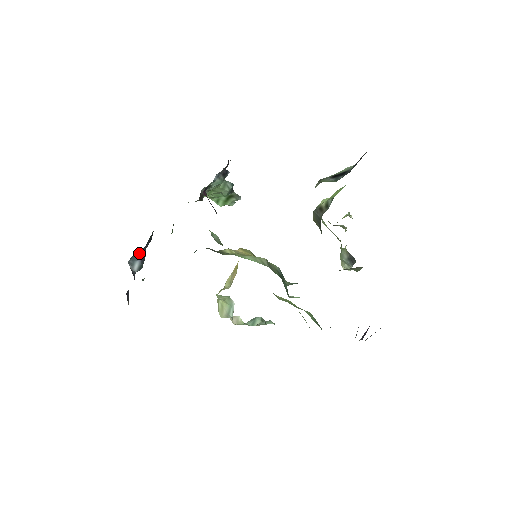
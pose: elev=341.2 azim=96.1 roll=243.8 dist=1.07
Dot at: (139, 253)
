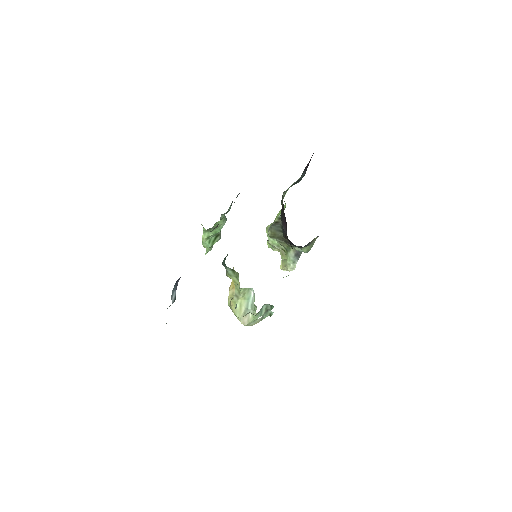
Dot at: (177, 283)
